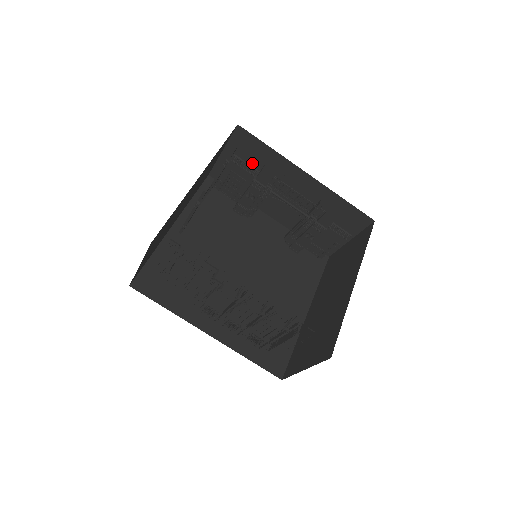
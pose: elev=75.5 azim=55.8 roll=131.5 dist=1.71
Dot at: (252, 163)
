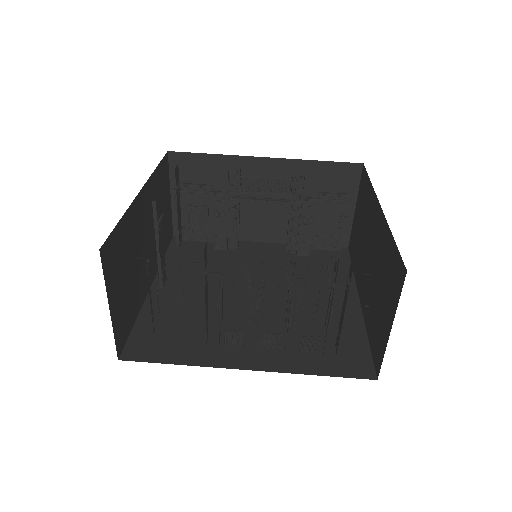
Dot at: (202, 179)
